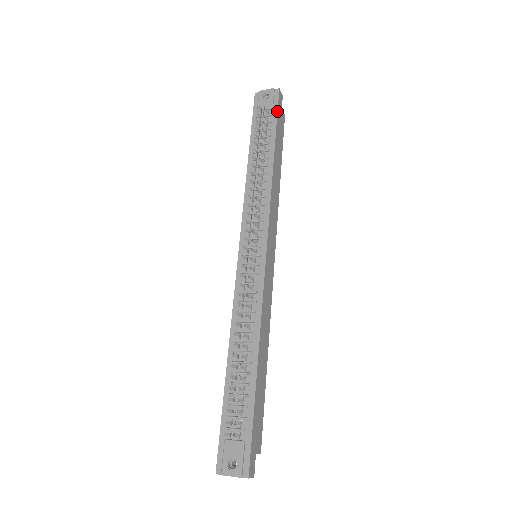
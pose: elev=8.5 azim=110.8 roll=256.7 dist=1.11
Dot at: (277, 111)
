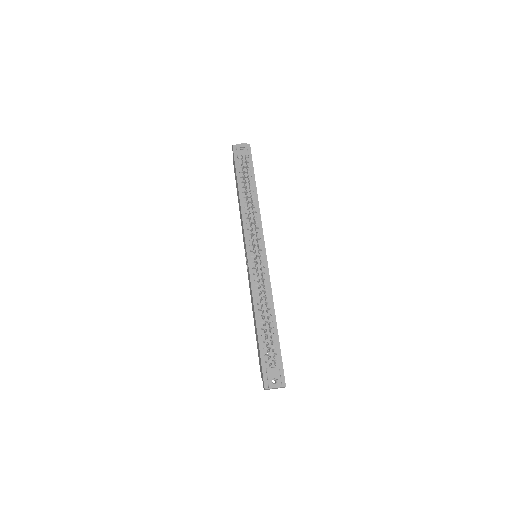
Dot at: occluded
